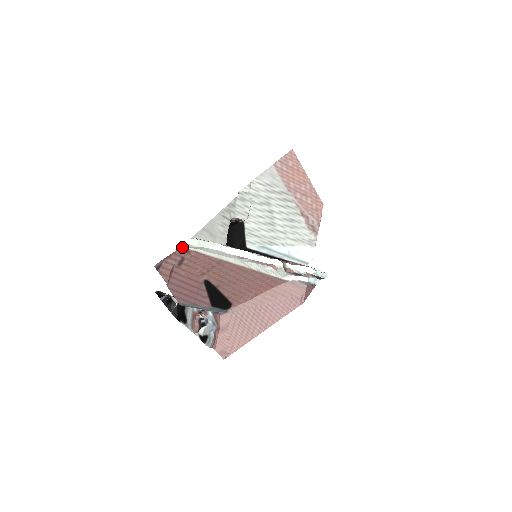
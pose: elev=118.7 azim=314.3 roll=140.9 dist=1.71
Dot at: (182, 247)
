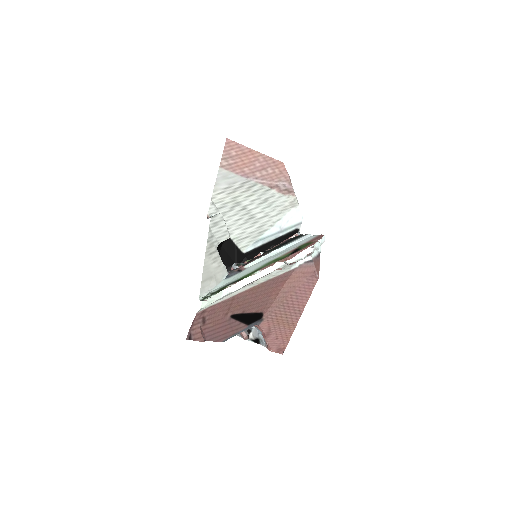
Dot at: (197, 313)
